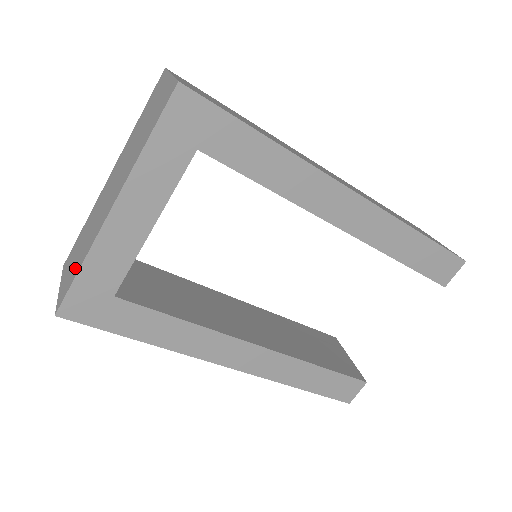
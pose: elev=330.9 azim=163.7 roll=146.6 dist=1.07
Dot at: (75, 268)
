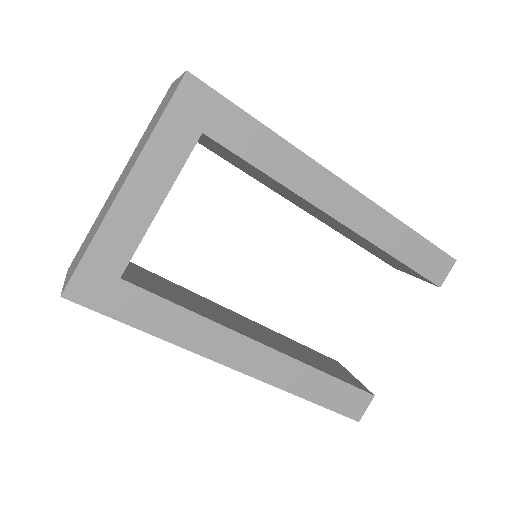
Dot at: (83, 251)
